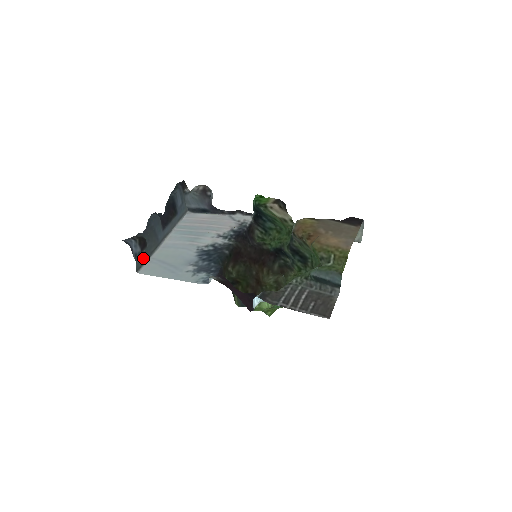
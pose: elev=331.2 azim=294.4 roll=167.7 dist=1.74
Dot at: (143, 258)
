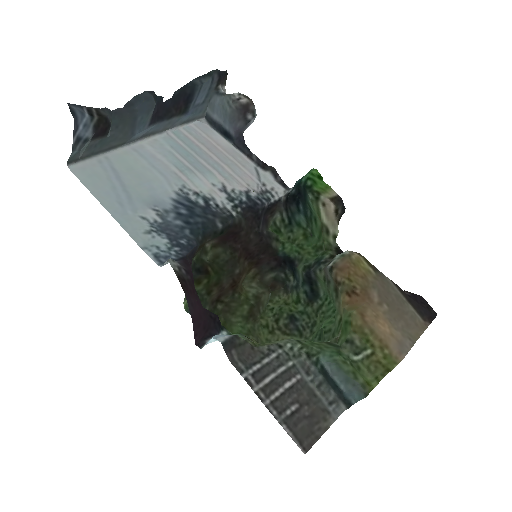
Dot at: (91, 148)
